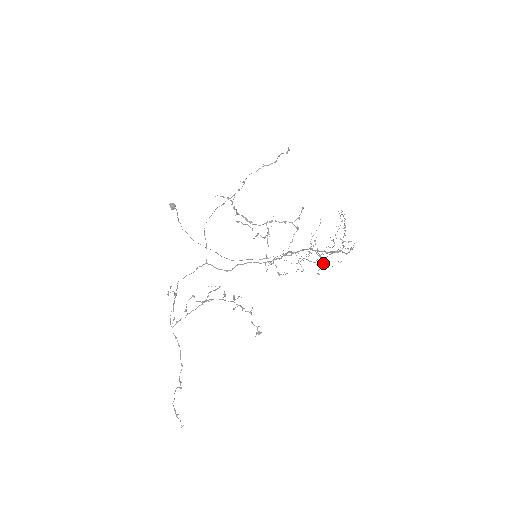
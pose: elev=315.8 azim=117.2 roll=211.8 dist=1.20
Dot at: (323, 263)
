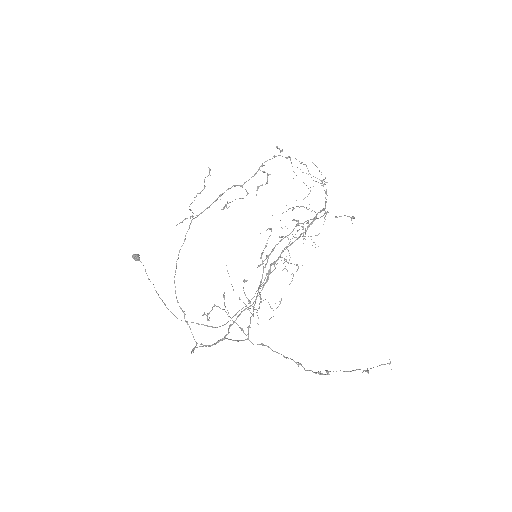
Dot at: occluded
